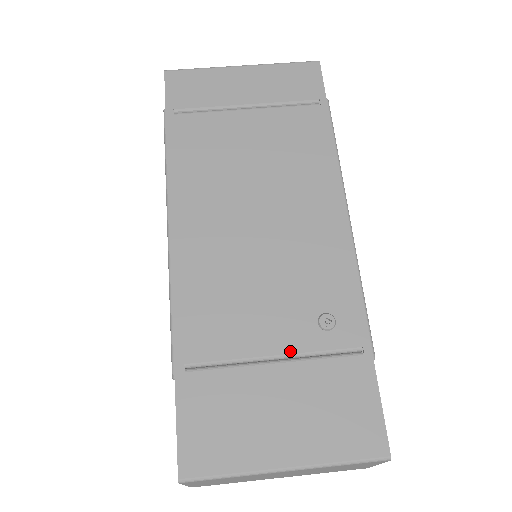
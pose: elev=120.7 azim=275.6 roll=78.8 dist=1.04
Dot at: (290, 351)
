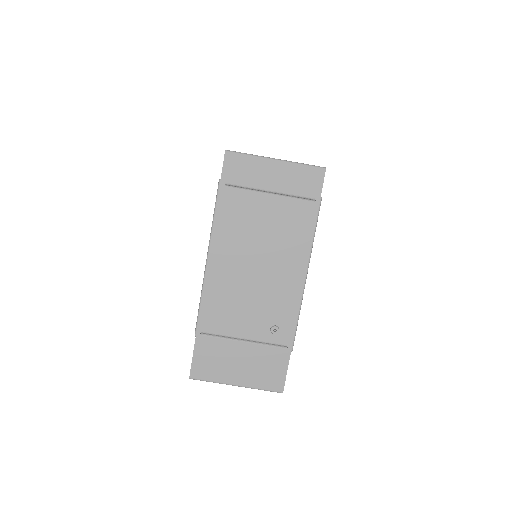
Dot at: (253, 339)
